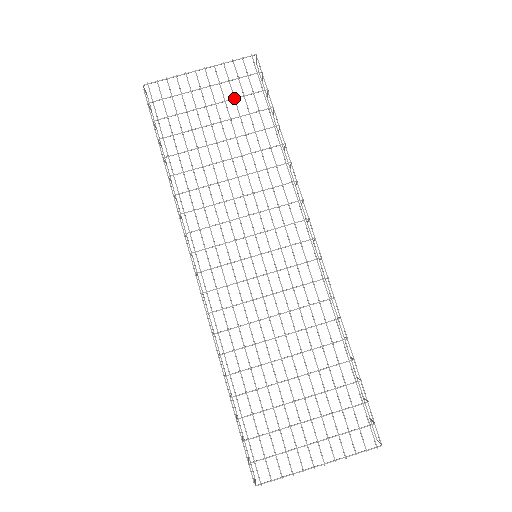
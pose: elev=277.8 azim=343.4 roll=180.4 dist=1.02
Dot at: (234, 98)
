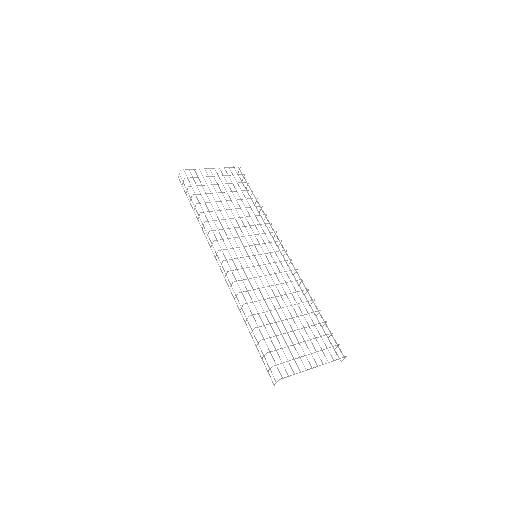
Dot at: (232, 183)
